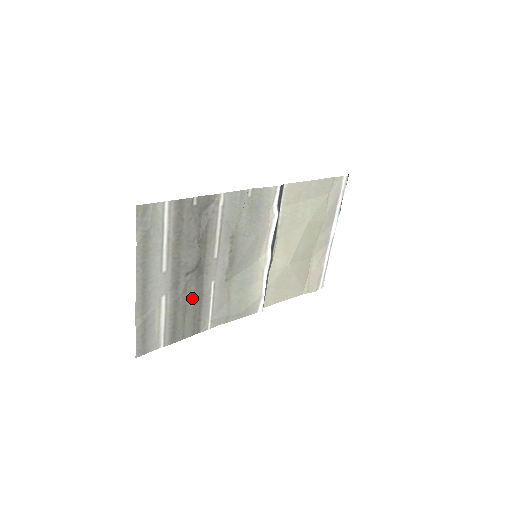
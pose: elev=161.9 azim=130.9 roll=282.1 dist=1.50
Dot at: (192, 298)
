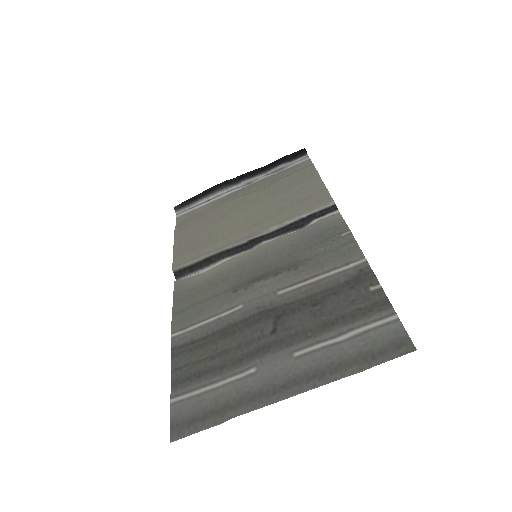
Dot at: (233, 338)
